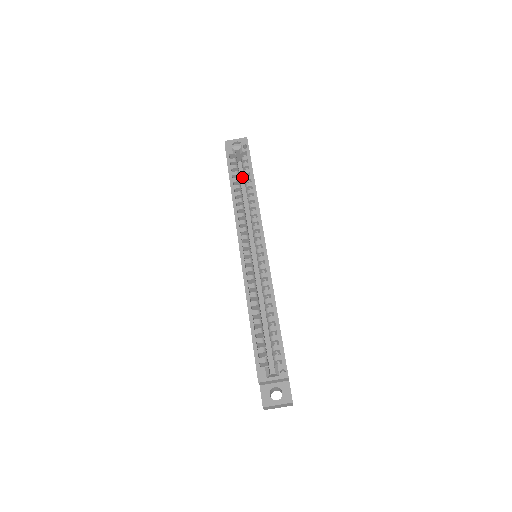
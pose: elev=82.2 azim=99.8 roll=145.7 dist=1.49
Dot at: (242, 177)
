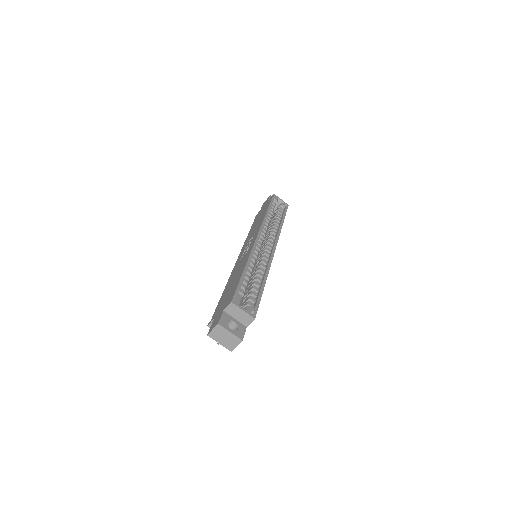
Dot at: occluded
